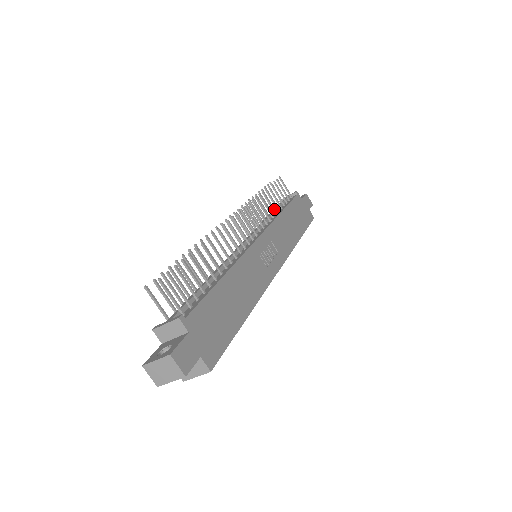
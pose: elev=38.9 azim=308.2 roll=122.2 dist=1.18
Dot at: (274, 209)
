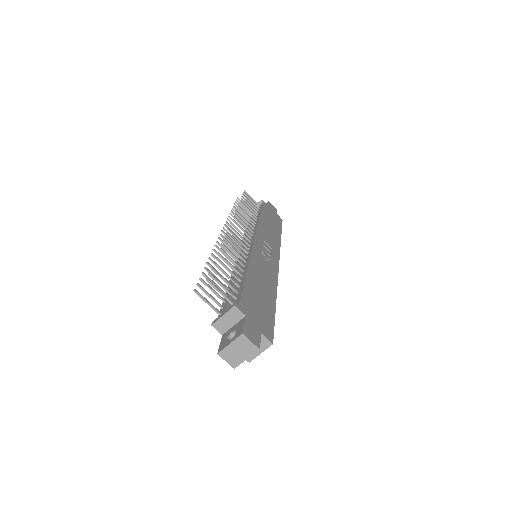
Dot at: occluded
